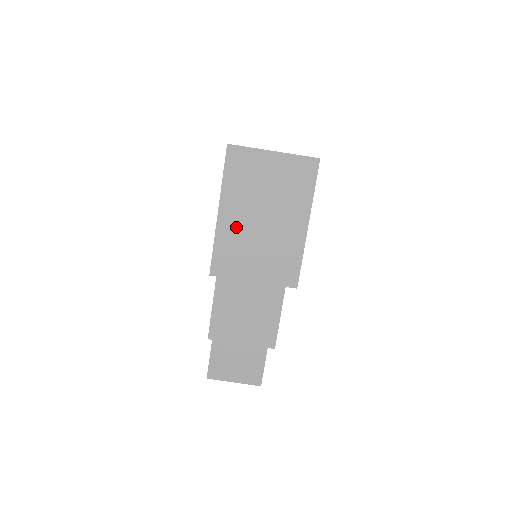
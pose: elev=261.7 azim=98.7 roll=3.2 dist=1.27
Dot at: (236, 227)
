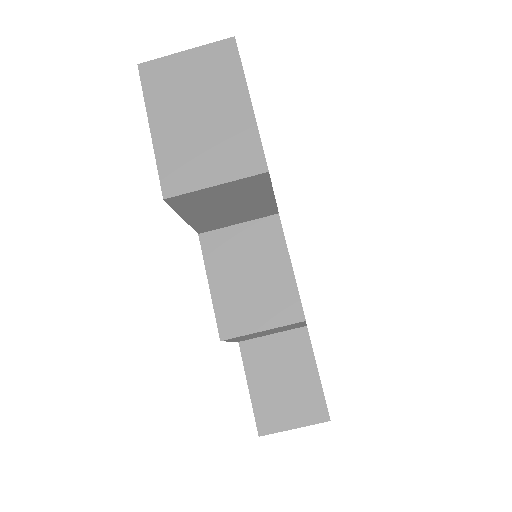
Dot at: (174, 136)
